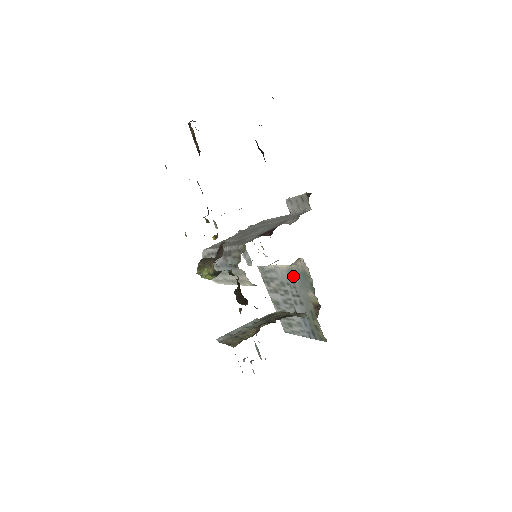
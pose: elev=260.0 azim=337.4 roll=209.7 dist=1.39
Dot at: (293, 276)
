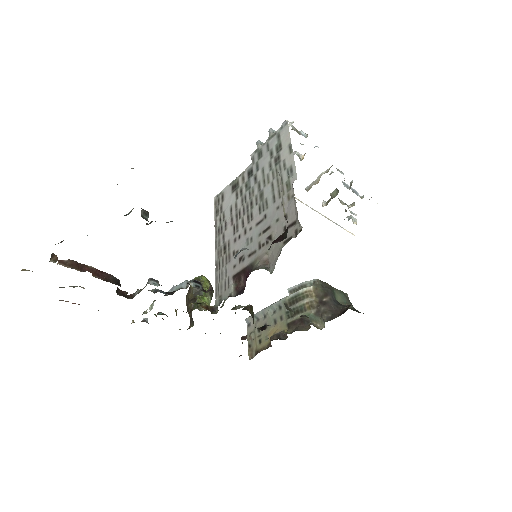
Dot at: occluded
